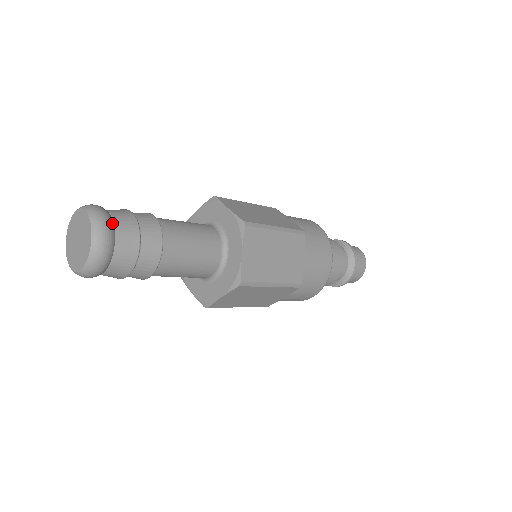
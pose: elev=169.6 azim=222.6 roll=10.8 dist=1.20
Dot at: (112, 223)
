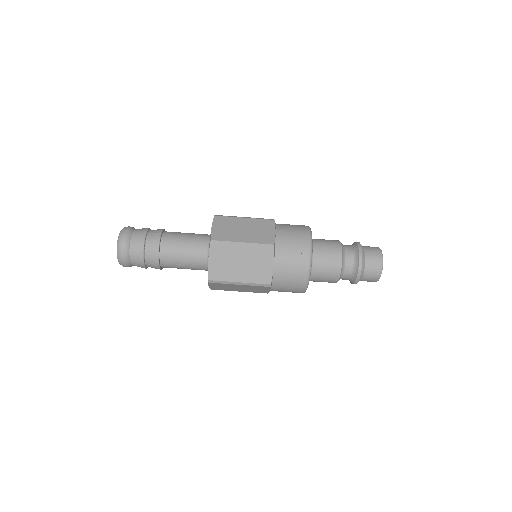
Dot at: (133, 228)
